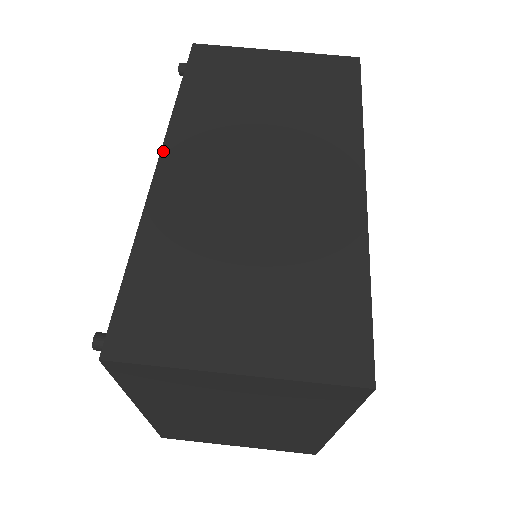
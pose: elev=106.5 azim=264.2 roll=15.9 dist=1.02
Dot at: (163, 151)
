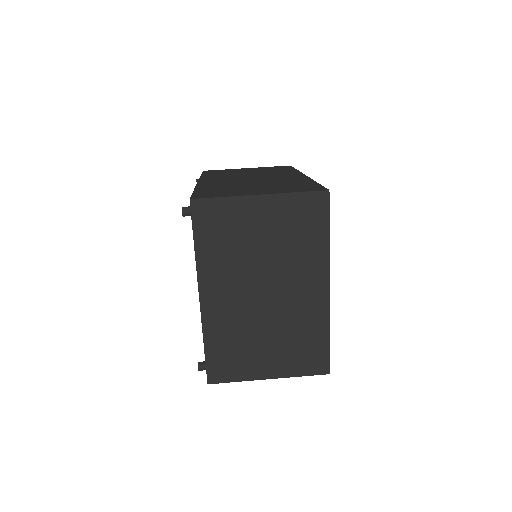
Dot at: (199, 180)
